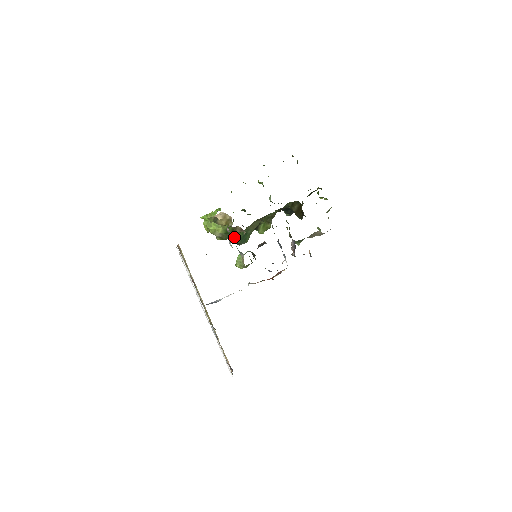
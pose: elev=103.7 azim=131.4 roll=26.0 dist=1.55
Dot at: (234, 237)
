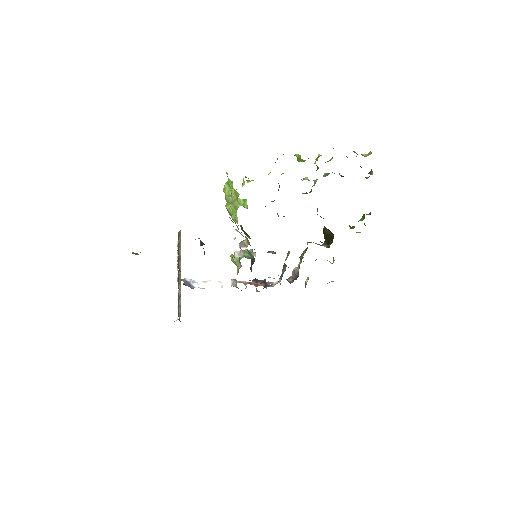
Dot at: (242, 254)
